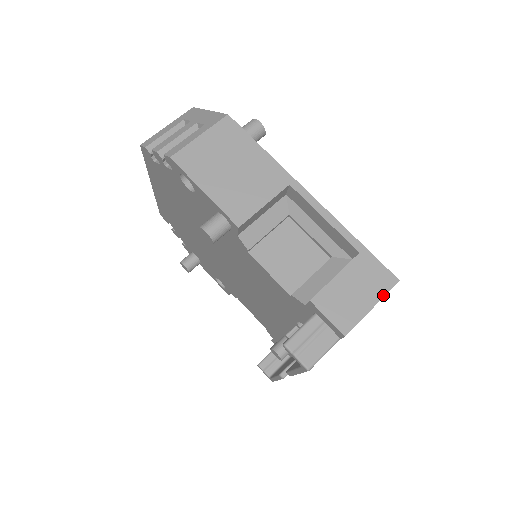
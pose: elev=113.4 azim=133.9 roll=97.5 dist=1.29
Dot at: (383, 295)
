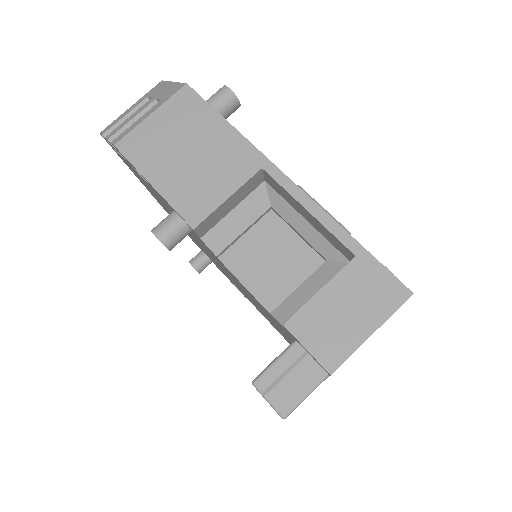
Dot at: (388, 315)
